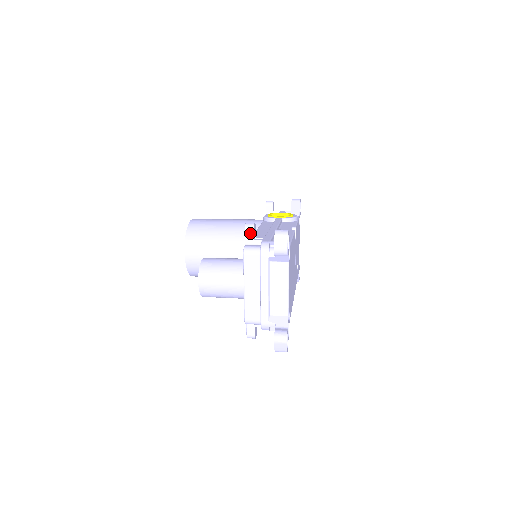
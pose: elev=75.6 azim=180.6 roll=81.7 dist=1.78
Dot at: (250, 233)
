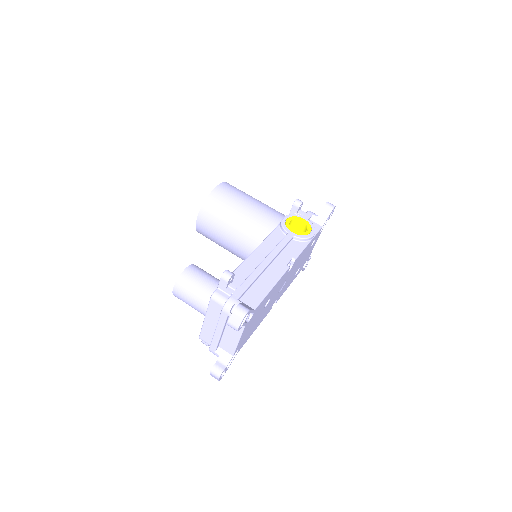
Dot at: (224, 283)
